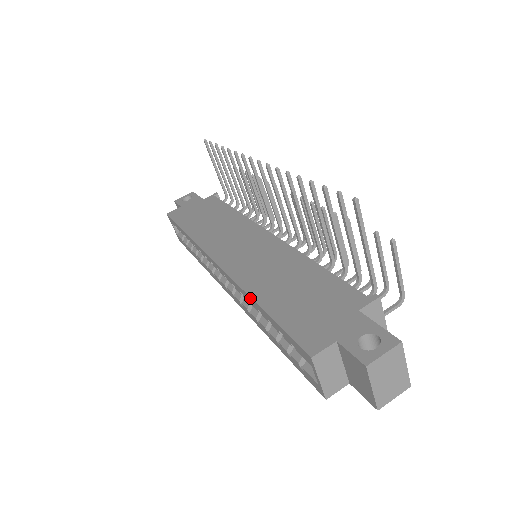
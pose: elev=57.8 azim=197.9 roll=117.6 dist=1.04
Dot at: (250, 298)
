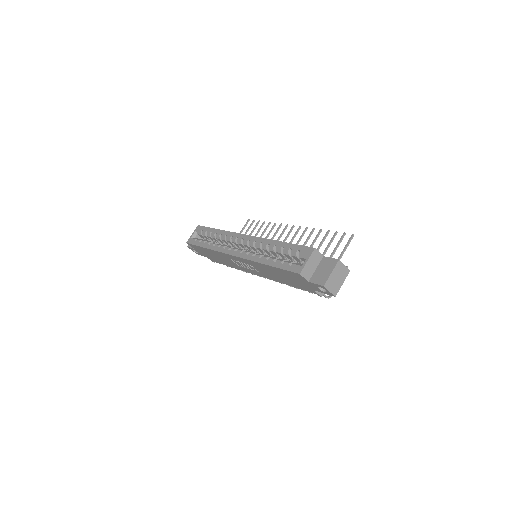
Dot at: (273, 241)
